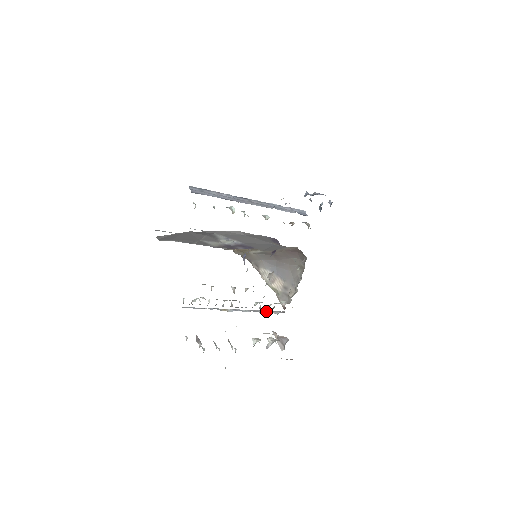
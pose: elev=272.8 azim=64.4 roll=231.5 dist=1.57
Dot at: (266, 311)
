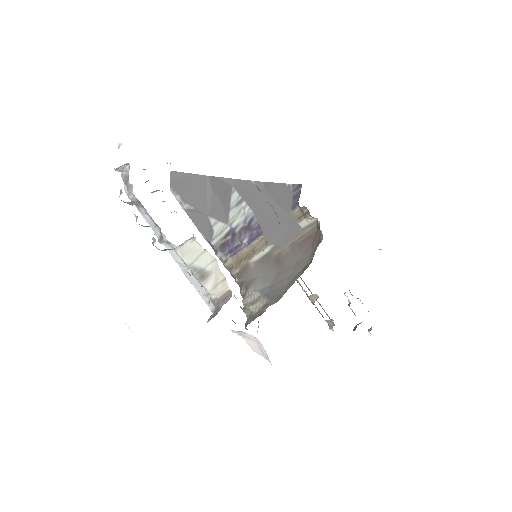
Dot at: occluded
